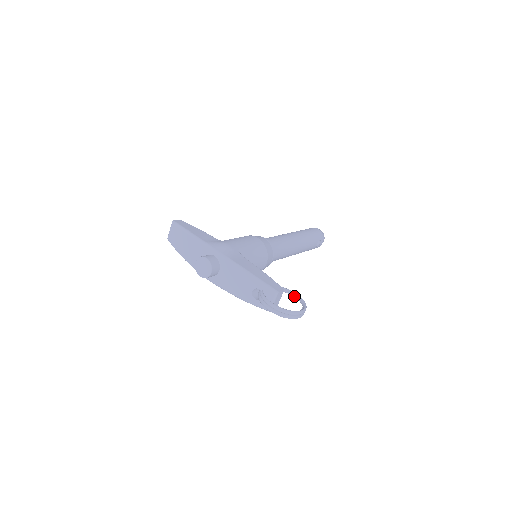
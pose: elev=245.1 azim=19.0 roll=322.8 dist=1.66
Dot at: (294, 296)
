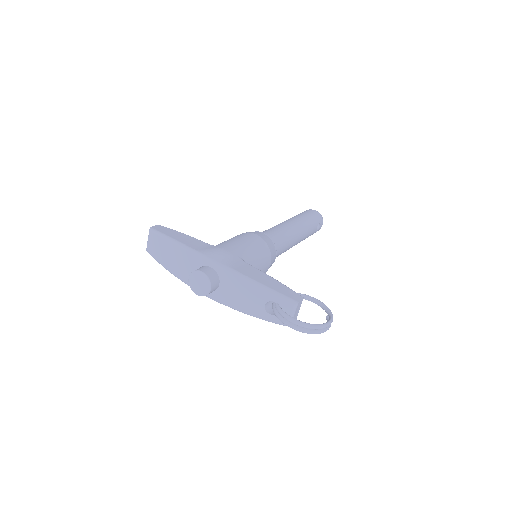
Dot at: (314, 302)
